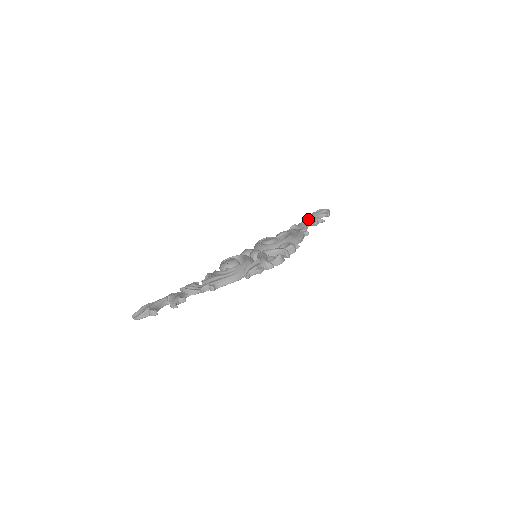
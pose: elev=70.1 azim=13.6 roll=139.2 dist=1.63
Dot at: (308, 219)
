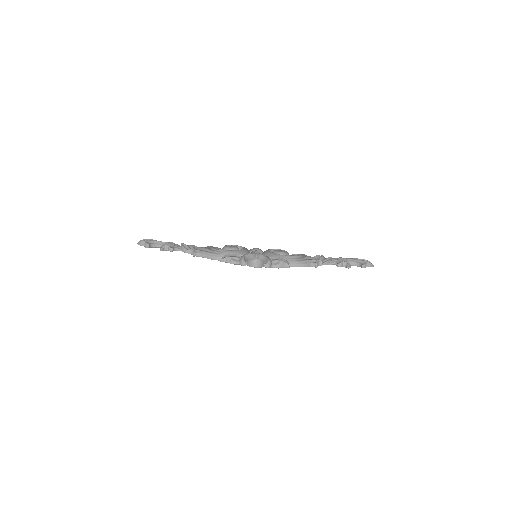
Dot at: (337, 258)
